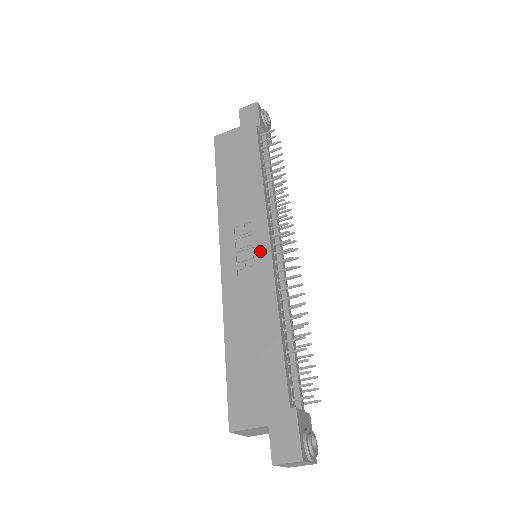
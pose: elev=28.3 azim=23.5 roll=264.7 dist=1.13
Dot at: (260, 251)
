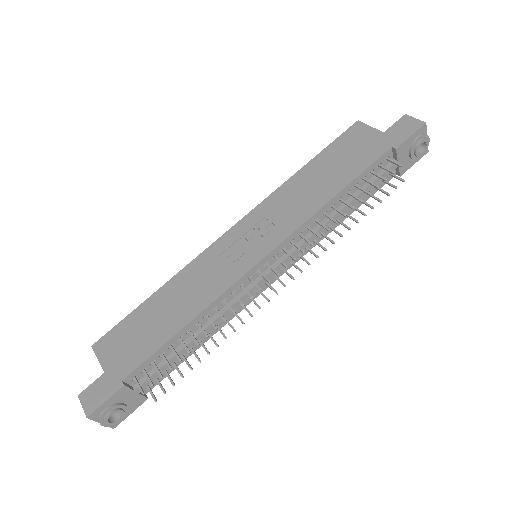
Dot at: (249, 257)
